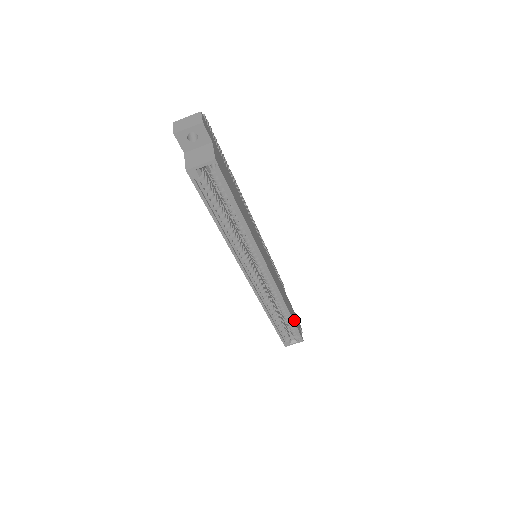
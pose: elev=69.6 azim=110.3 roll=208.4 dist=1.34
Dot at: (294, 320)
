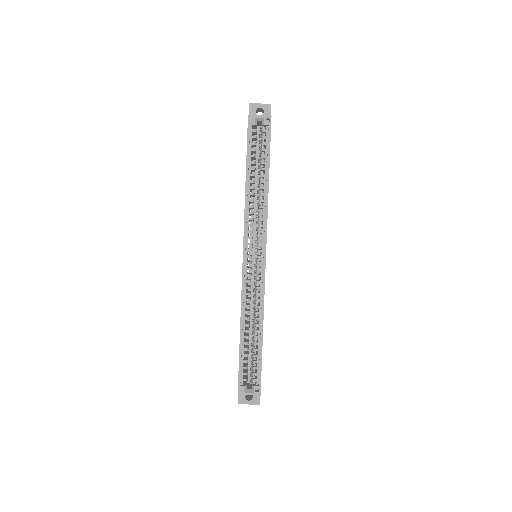
Dot at: occluded
